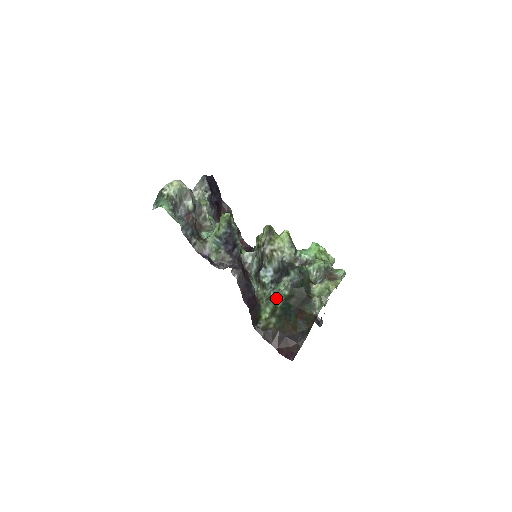
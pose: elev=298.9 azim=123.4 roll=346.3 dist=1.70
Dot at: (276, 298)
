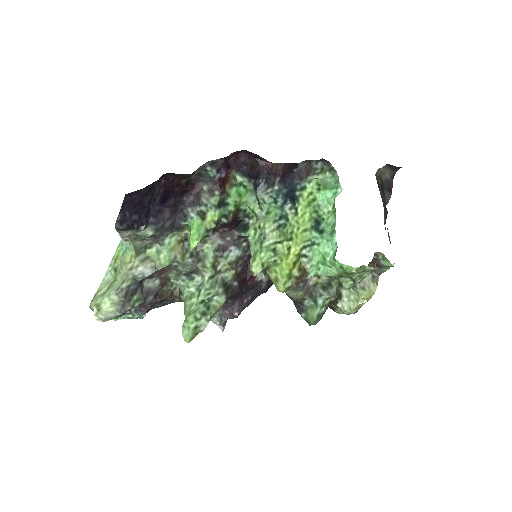
Dot at: occluded
